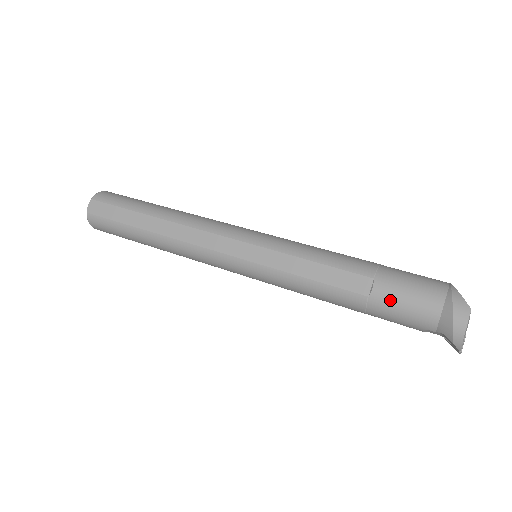
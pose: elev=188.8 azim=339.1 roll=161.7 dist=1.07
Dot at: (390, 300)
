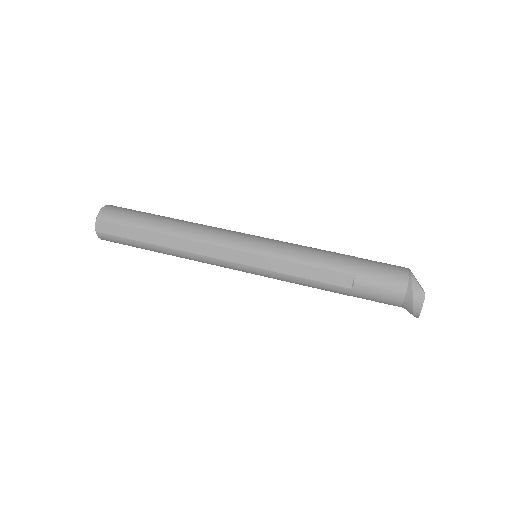
Dot at: (368, 290)
